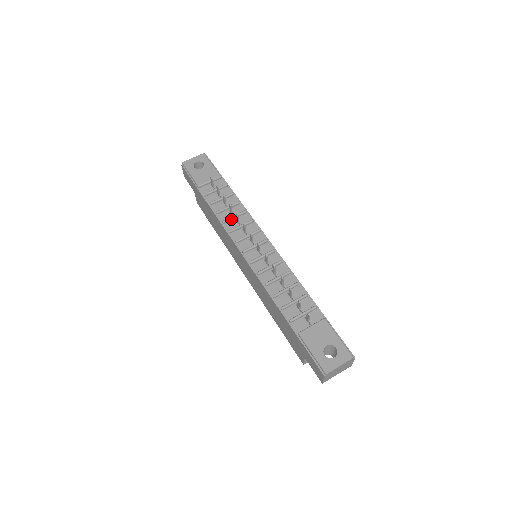
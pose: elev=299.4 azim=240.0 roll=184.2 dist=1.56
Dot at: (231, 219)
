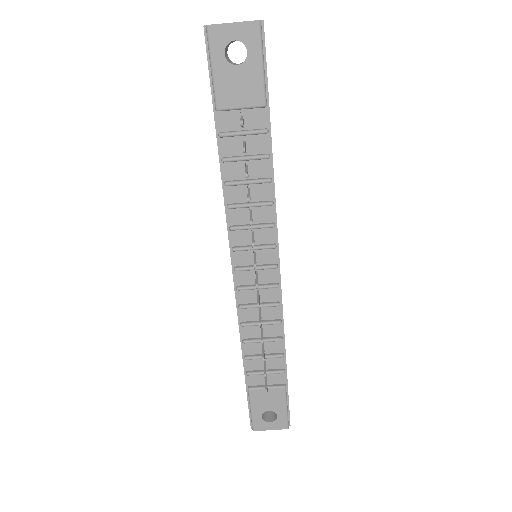
Dot at: (243, 207)
